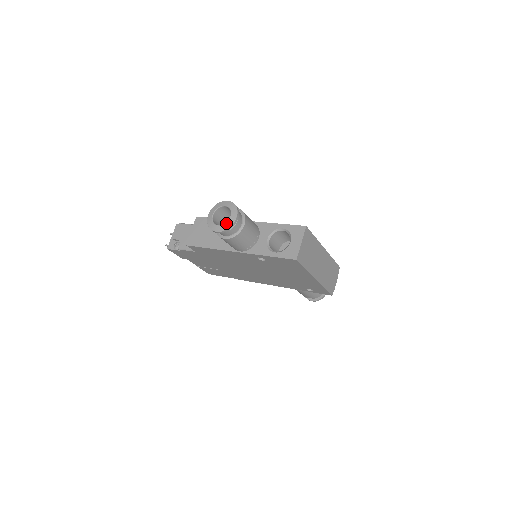
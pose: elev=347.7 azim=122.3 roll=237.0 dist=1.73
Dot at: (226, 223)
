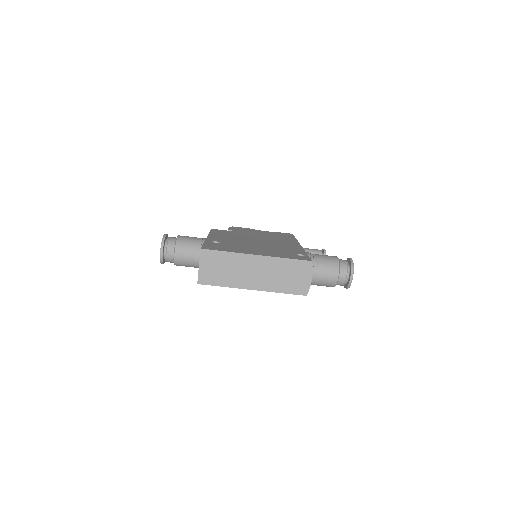
Dot at: occluded
